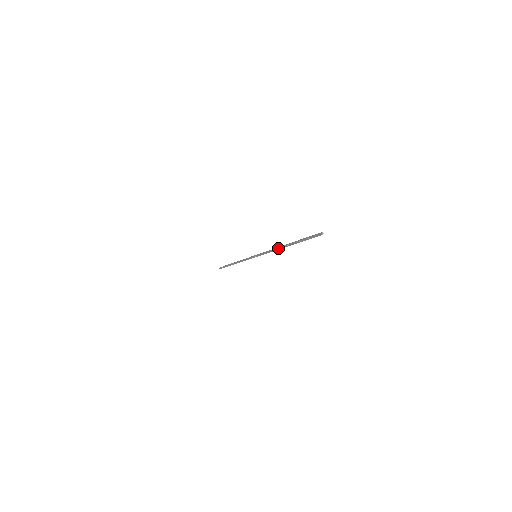
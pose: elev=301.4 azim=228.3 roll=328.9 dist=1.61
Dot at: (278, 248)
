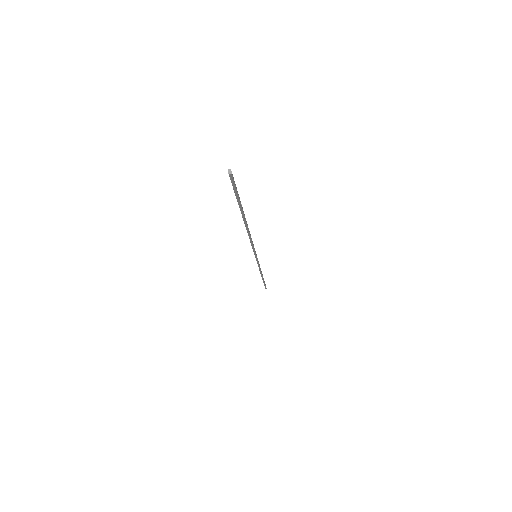
Dot at: (247, 231)
